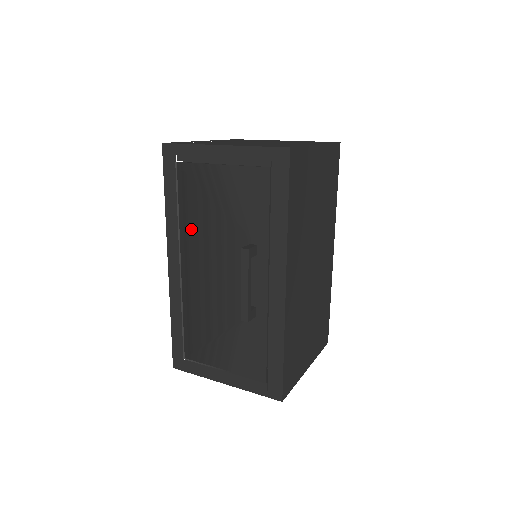
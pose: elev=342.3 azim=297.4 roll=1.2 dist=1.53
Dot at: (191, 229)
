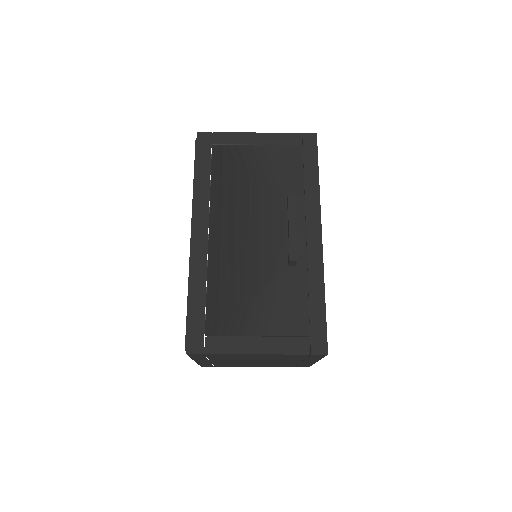
Dot at: (225, 196)
